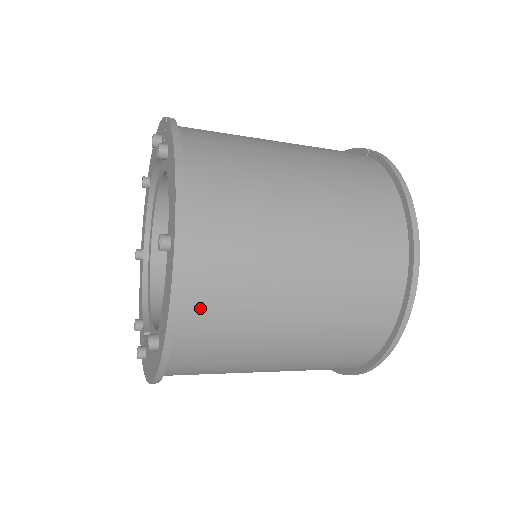
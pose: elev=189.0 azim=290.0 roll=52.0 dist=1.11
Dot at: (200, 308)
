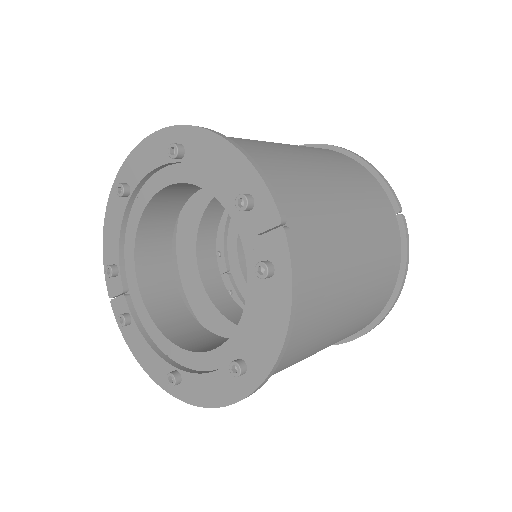
Dot at: occluded
